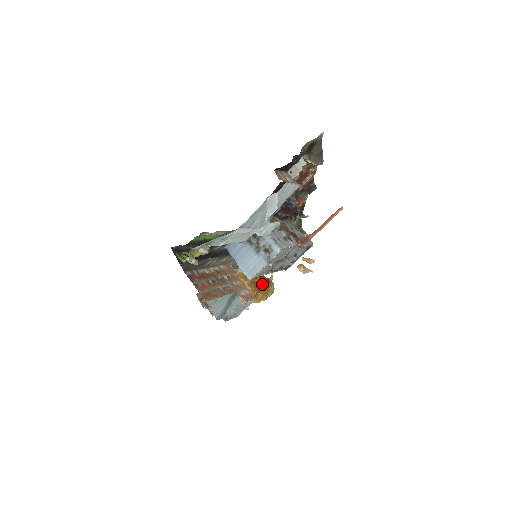
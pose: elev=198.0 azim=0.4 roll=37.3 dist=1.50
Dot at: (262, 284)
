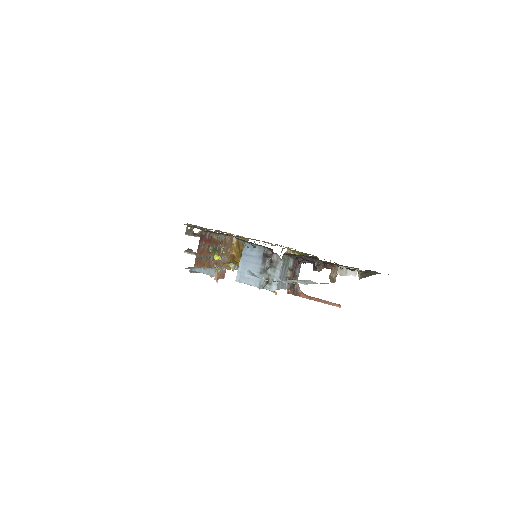
Dot at: occluded
